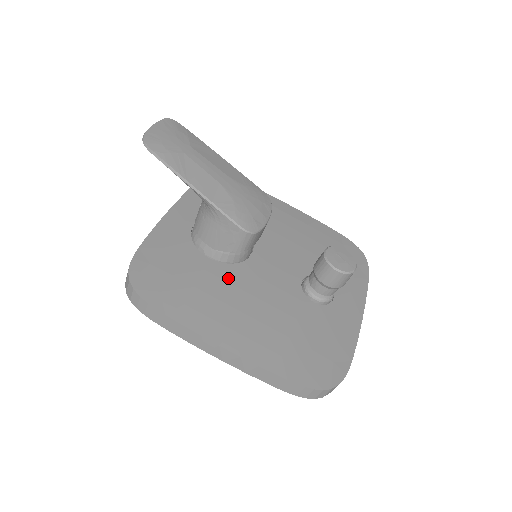
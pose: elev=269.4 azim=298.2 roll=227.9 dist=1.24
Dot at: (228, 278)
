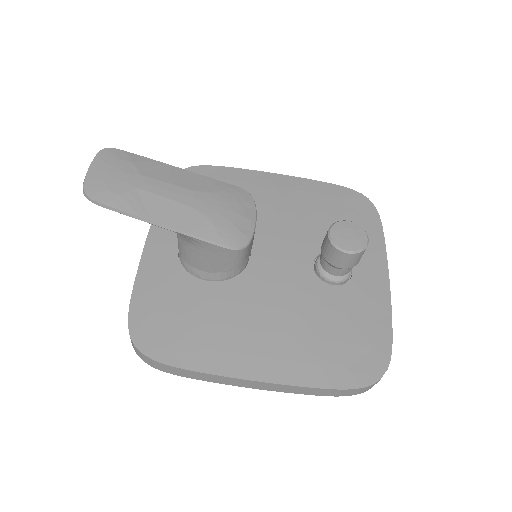
Dot at: (235, 297)
